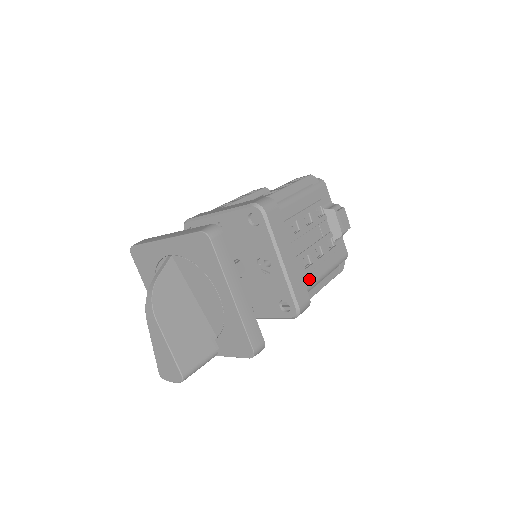
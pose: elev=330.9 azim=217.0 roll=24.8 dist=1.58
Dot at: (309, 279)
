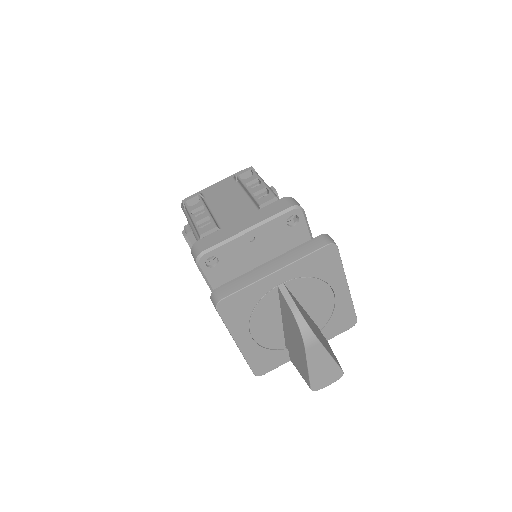
Dot at: occluded
